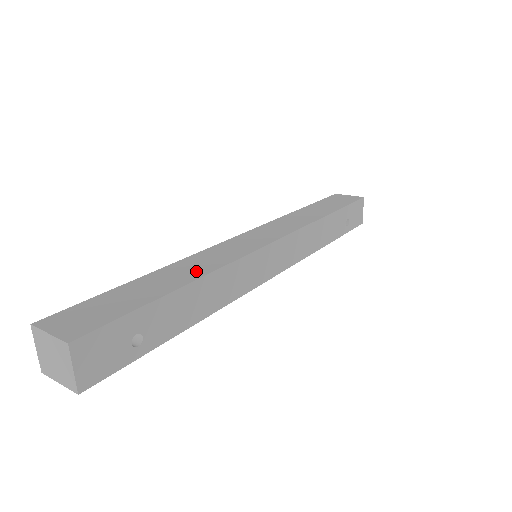
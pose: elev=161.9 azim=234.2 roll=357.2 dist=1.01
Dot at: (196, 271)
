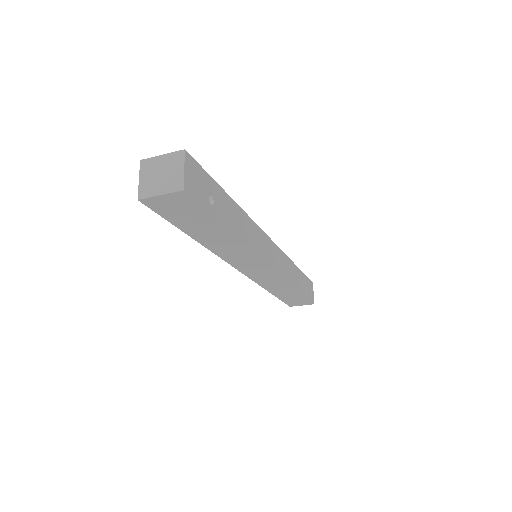
Dot at: occluded
